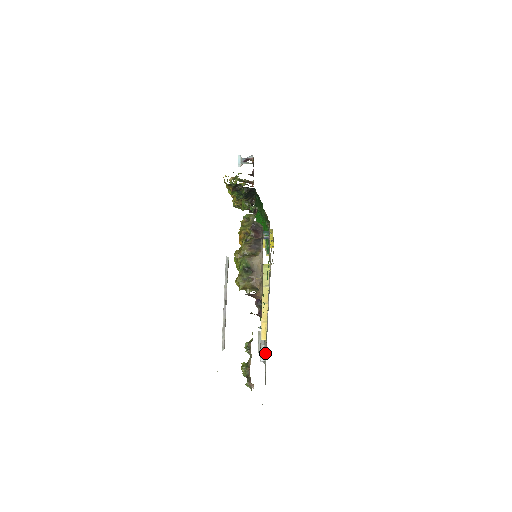
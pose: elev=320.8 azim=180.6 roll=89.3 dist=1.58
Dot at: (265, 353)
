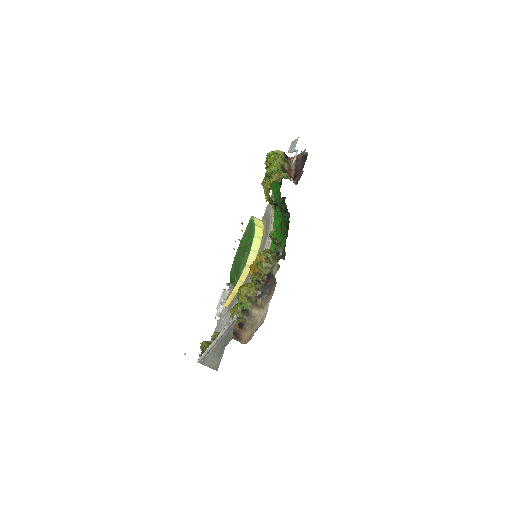
Dot at: (222, 316)
